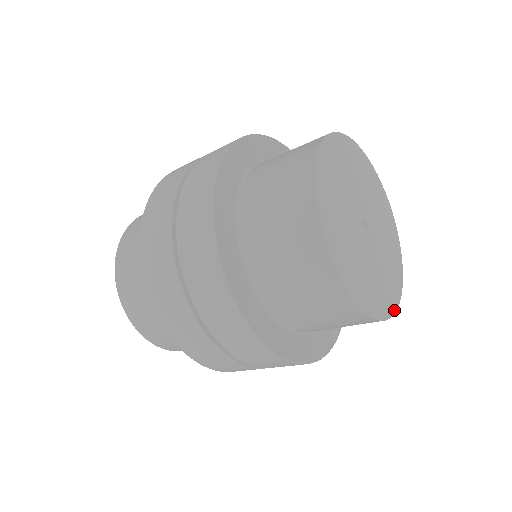
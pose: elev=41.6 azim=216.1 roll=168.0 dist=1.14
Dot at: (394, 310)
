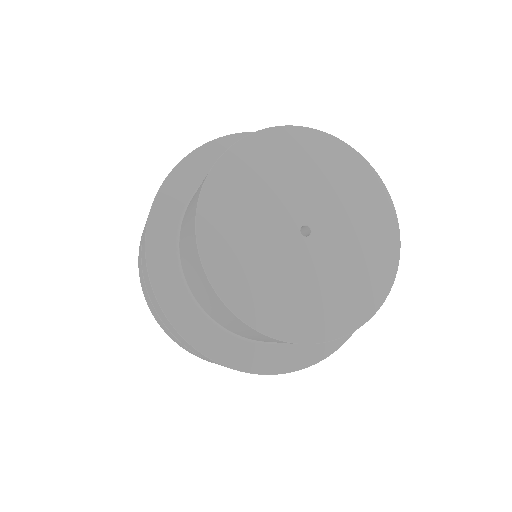
Dot at: (372, 312)
